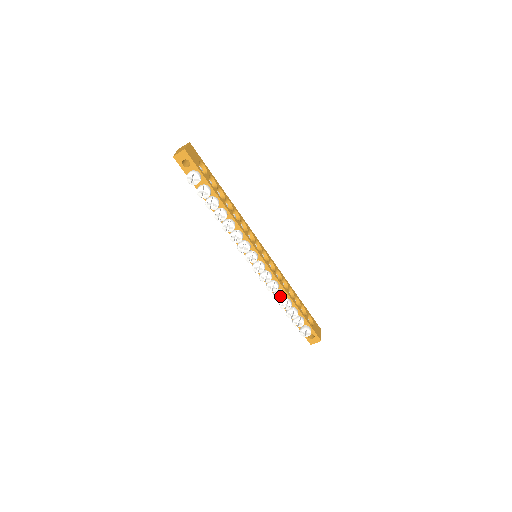
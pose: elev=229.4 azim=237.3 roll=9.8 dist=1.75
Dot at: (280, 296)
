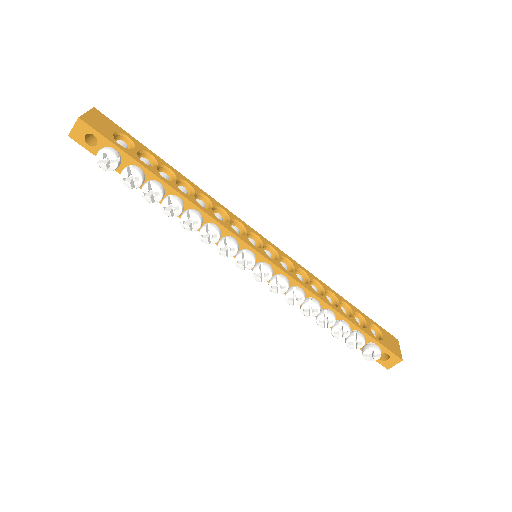
Dot at: (312, 308)
